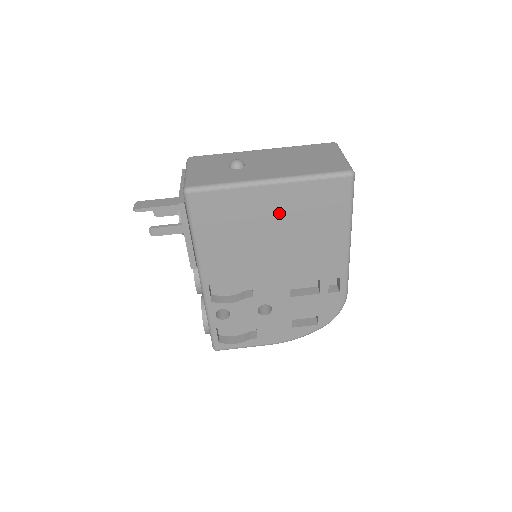
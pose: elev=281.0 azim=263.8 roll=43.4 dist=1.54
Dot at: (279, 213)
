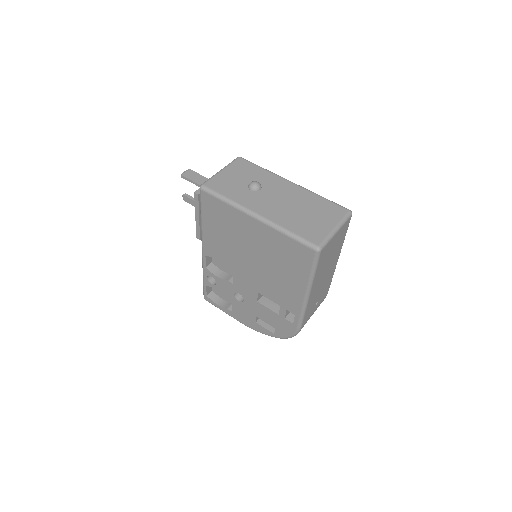
Dot at: (259, 242)
